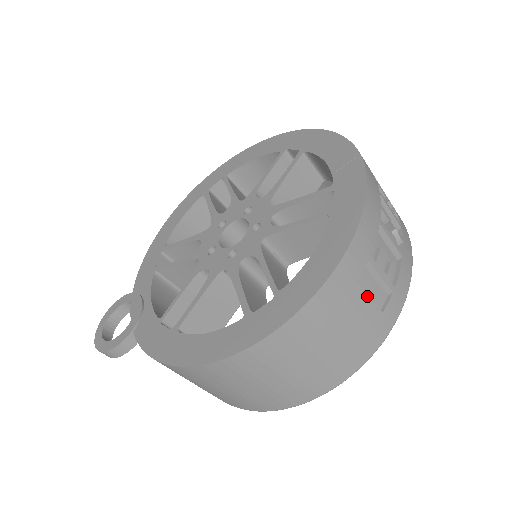
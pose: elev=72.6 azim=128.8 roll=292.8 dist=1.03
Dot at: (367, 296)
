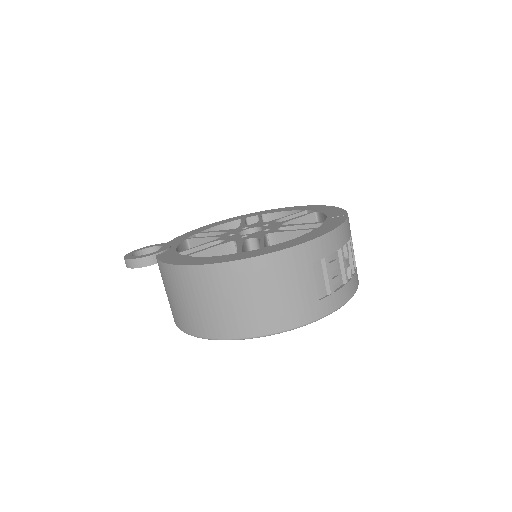
Dot at: (314, 279)
